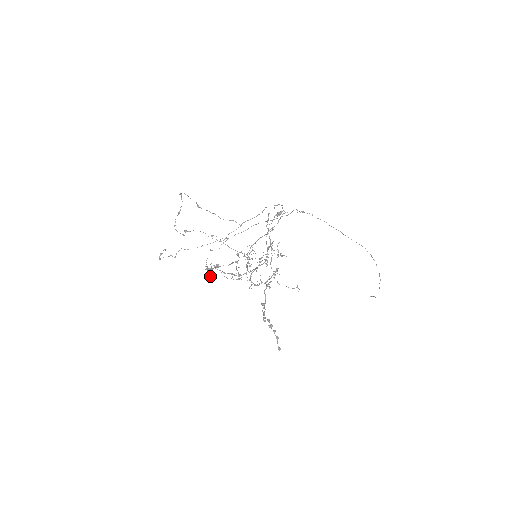
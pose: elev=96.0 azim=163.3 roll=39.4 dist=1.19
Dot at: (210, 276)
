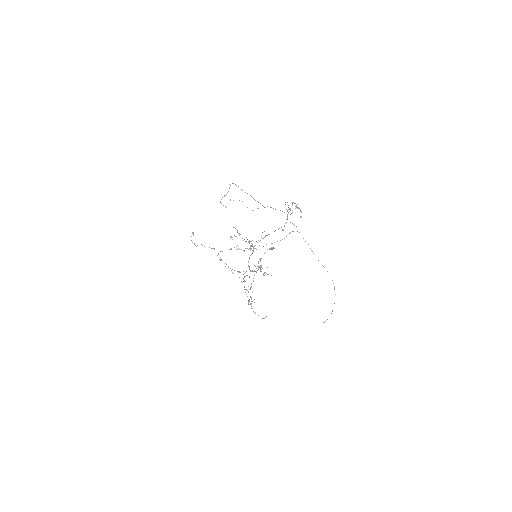
Dot at: occluded
